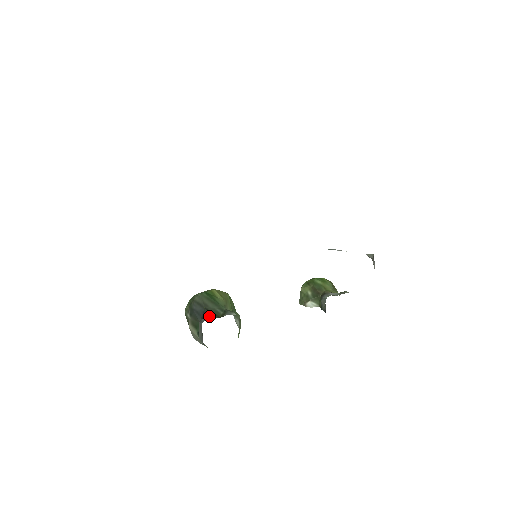
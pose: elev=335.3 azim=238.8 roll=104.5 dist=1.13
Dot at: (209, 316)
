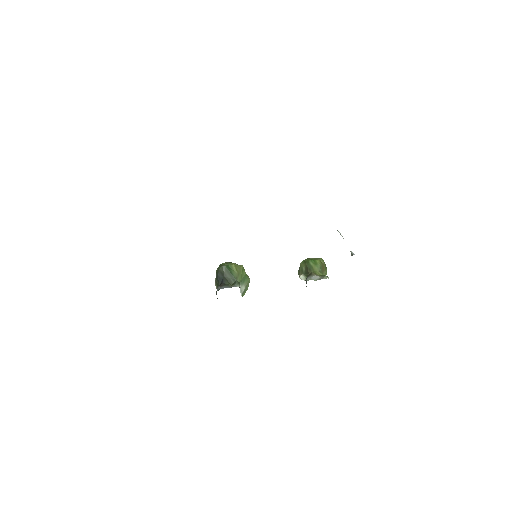
Dot at: (225, 283)
